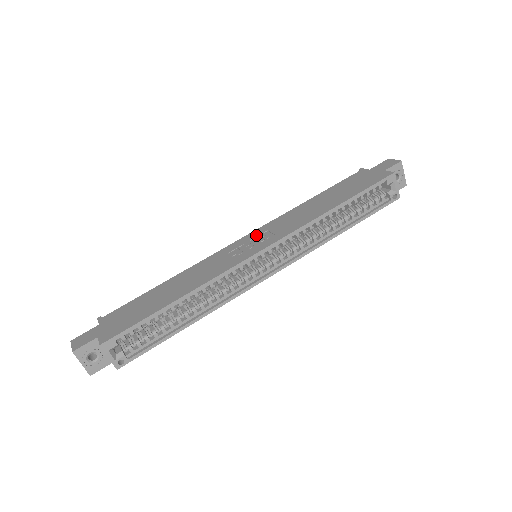
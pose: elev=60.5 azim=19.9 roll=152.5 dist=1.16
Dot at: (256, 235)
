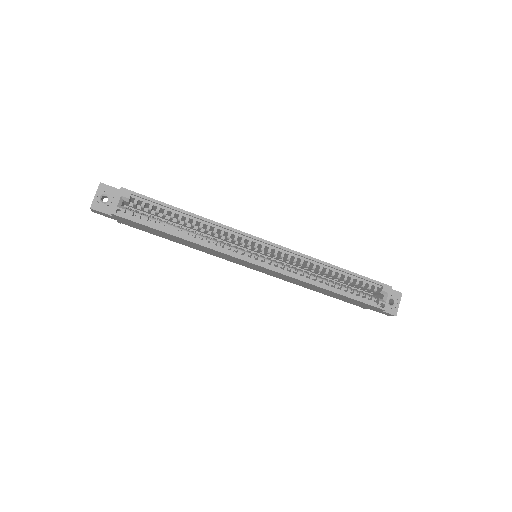
Dot at: occluded
